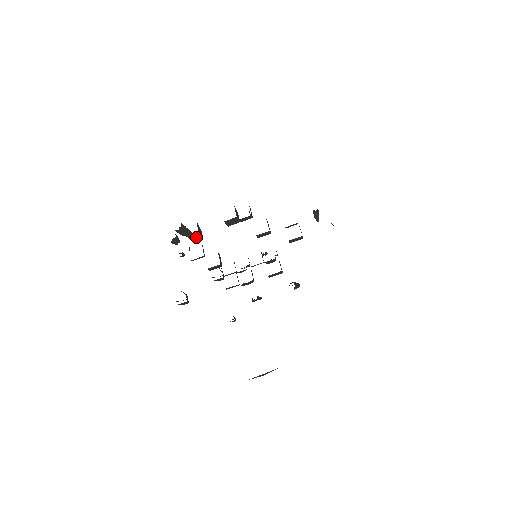
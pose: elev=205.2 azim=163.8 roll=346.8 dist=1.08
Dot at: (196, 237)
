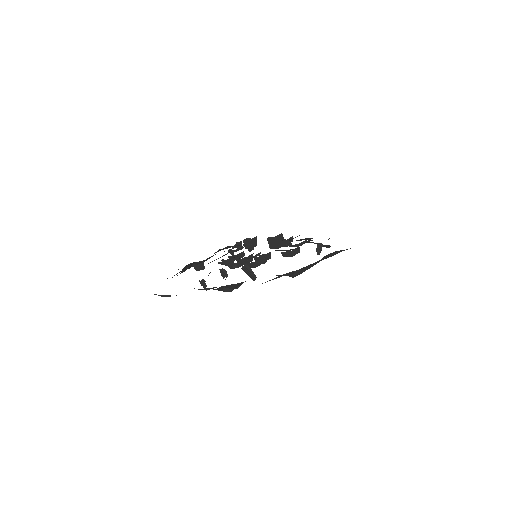
Dot at: (249, 247)
